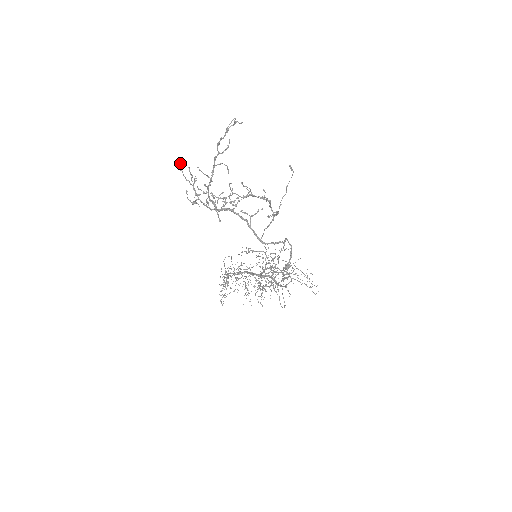
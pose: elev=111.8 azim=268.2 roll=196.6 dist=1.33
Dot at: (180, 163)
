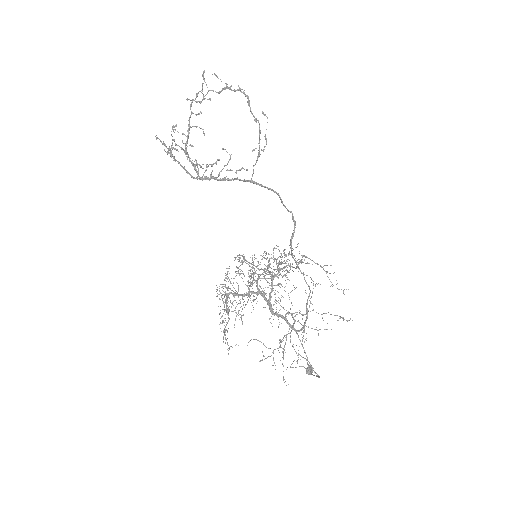
Dot at: occluded
